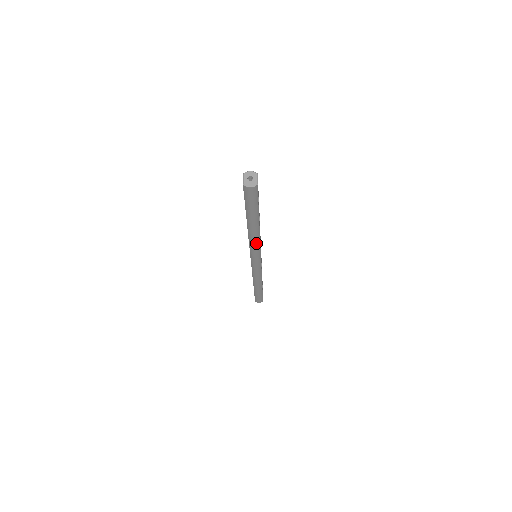
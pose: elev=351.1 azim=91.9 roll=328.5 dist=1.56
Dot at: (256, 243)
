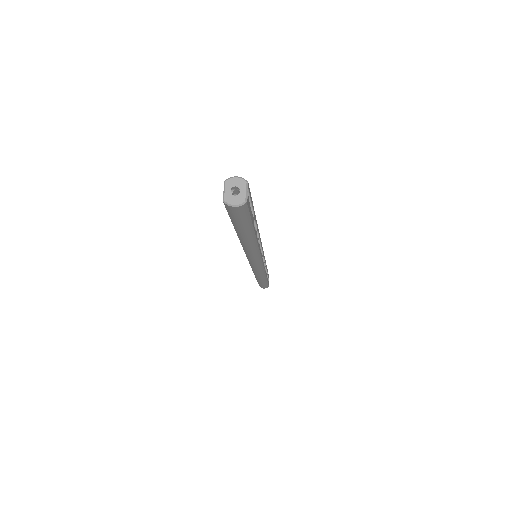
Dot at: (253, 252)
